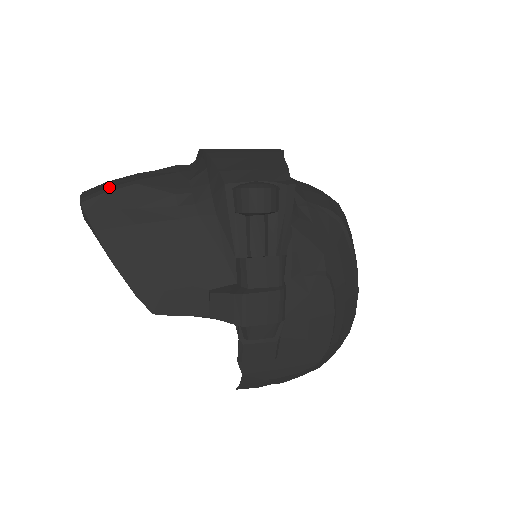
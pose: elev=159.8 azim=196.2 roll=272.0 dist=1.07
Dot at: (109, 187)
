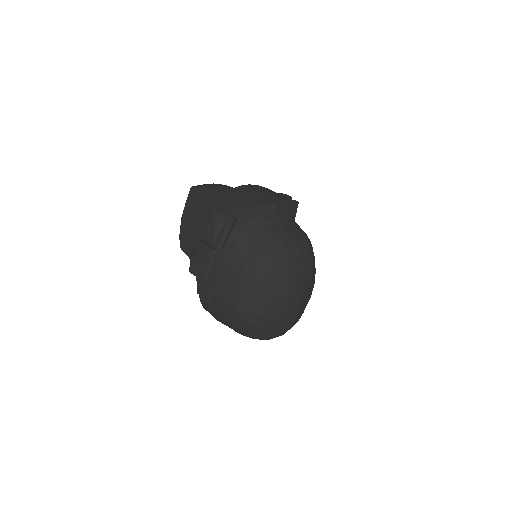
Dot at: (202, 186)
